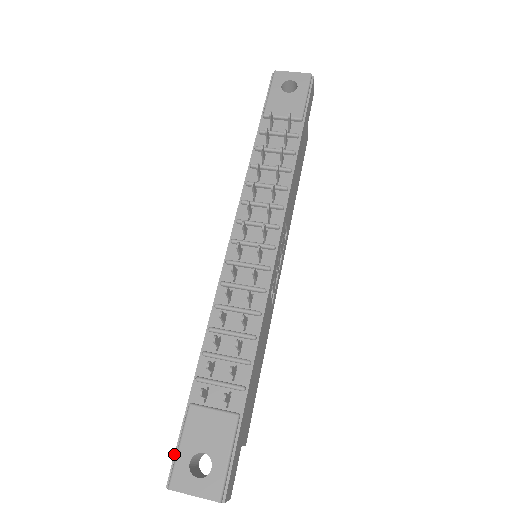
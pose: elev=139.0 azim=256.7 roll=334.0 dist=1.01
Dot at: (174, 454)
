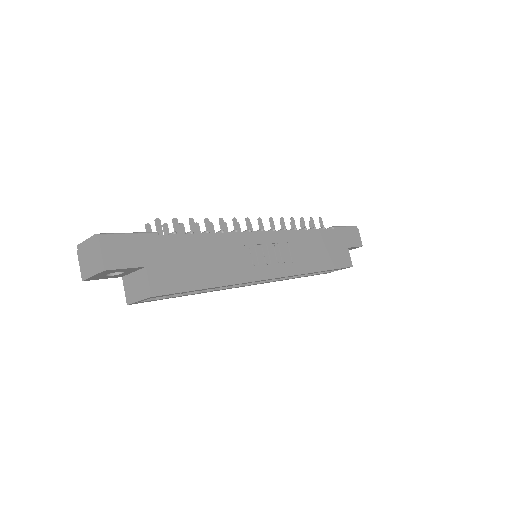
Dot at: occluded
